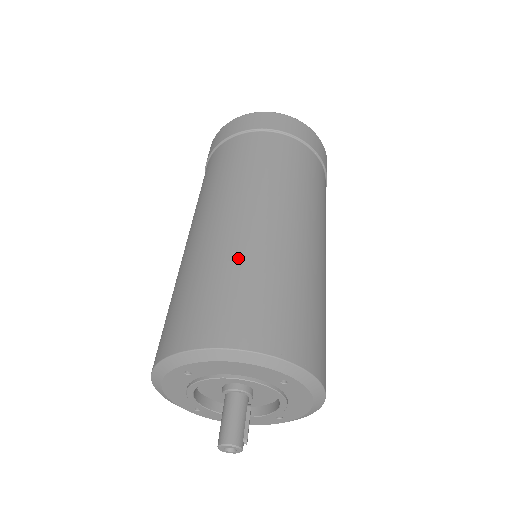
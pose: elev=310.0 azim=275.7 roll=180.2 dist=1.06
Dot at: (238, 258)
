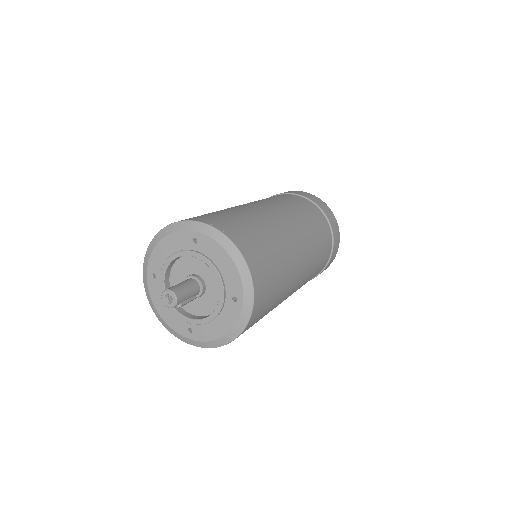
Dot at: (270, 230)
